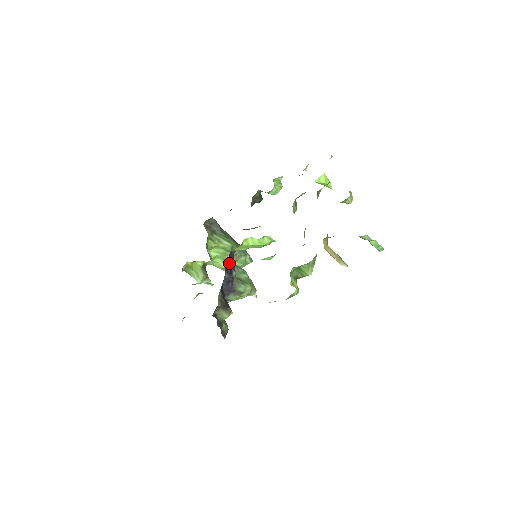
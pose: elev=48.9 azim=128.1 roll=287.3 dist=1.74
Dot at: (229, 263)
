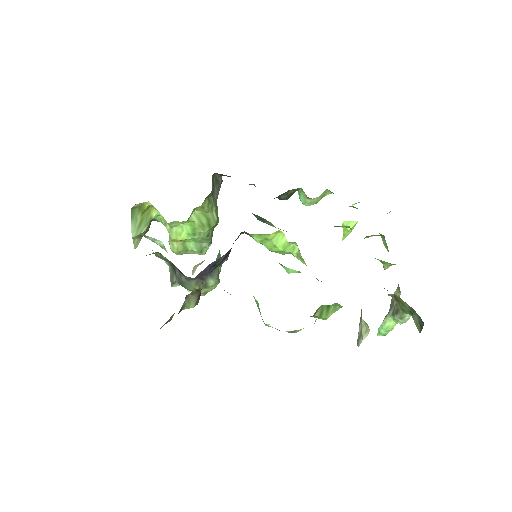
Dot at: occluded
